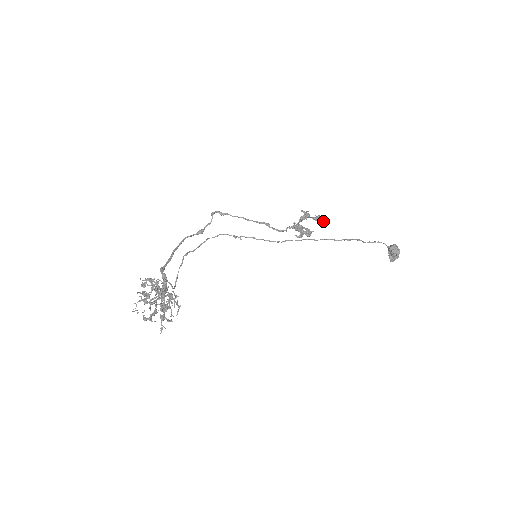
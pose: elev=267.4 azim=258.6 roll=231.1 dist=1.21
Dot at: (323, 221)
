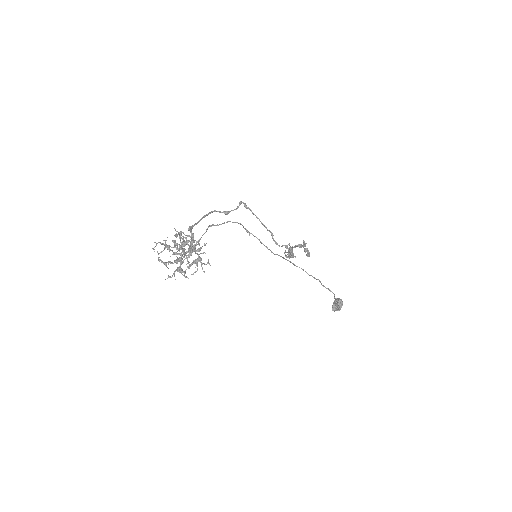
Dot at: (309, 255)
